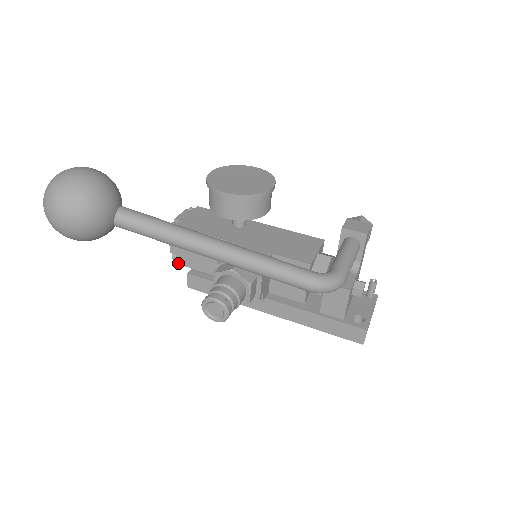
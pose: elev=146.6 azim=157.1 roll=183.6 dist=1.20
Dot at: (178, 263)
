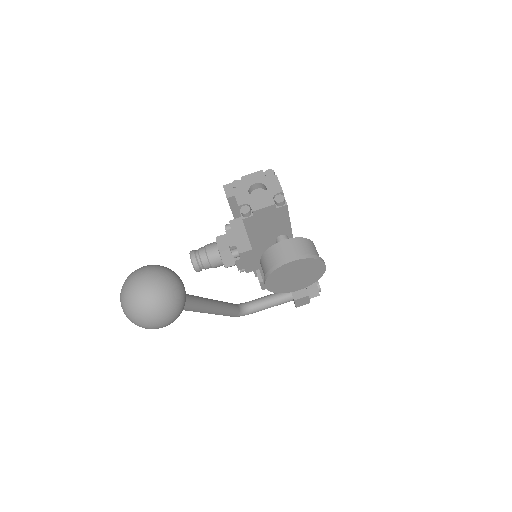
Dot at: (232, 187)
